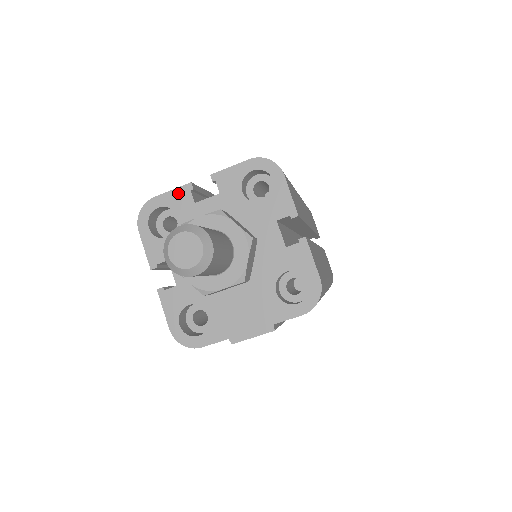
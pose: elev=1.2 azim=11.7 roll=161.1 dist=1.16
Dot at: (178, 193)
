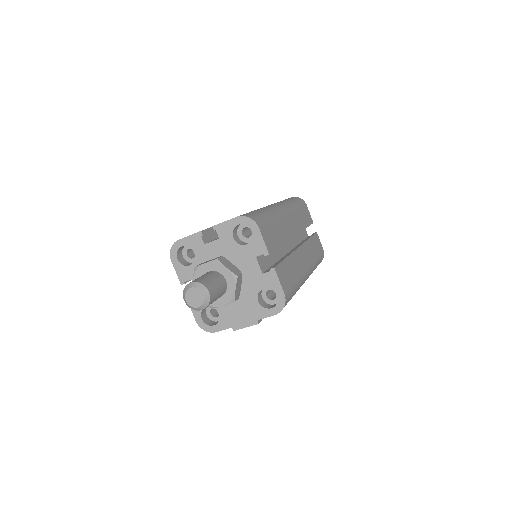
Dot at: (193, 238)
